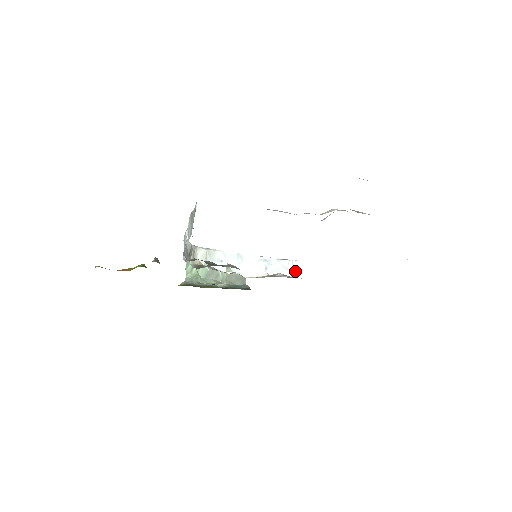
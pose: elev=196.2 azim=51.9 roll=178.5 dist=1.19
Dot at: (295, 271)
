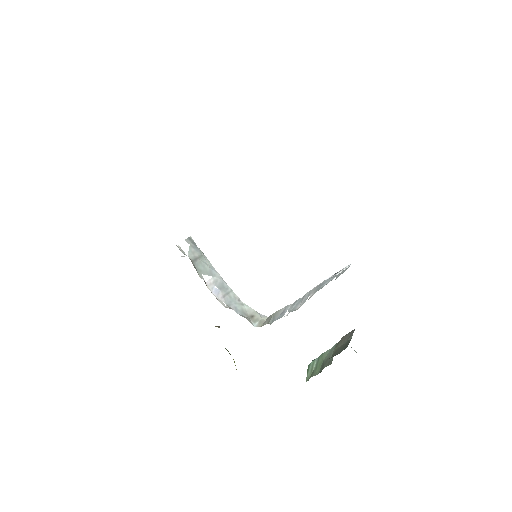
Dot at: (344, 271)
